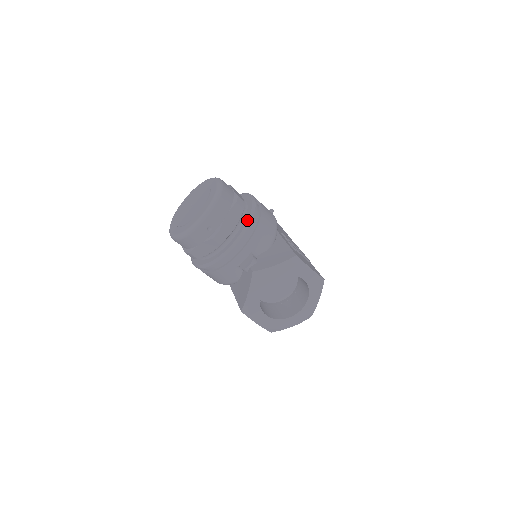
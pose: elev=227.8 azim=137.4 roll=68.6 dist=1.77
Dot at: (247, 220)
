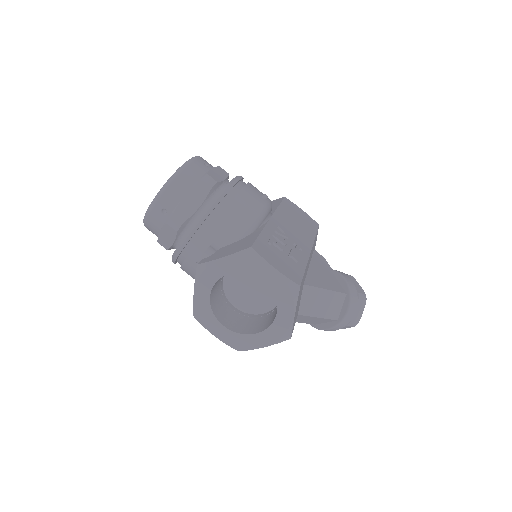
Dot at: occluded
